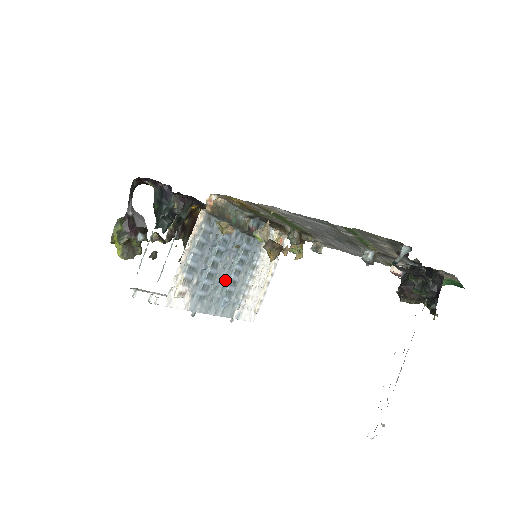
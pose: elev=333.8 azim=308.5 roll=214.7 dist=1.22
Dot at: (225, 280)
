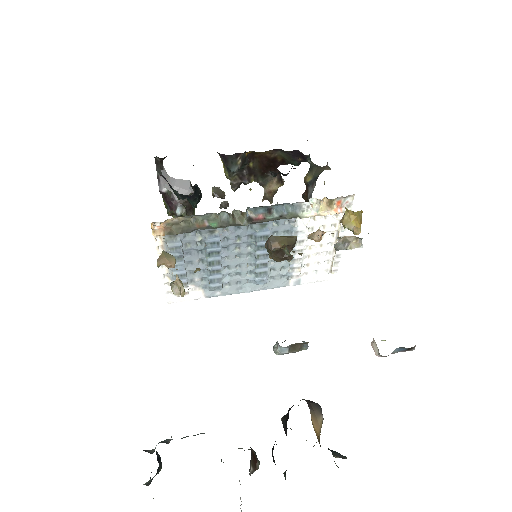
Dot at: (249, 264)
